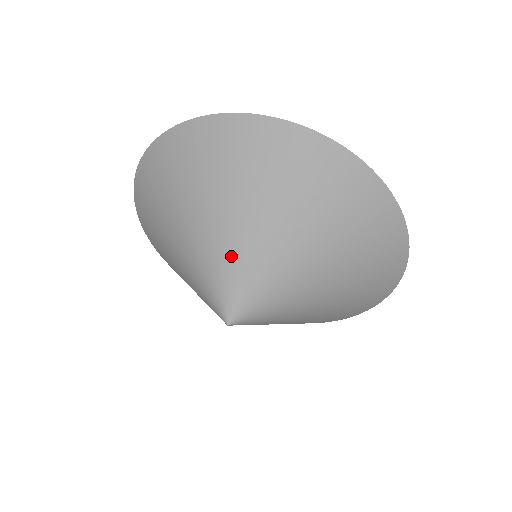
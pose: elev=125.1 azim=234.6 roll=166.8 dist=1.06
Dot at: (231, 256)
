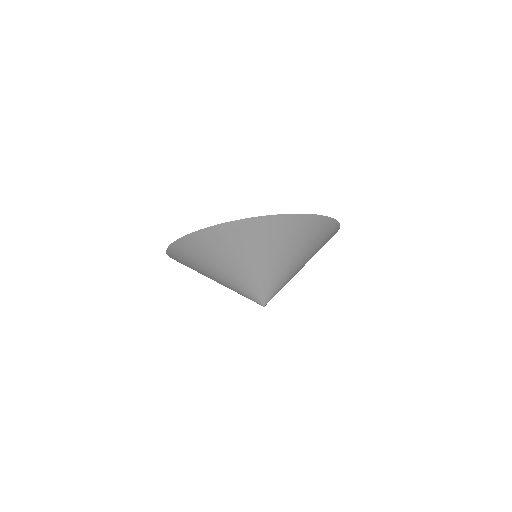
Dot at: (252, 281)
